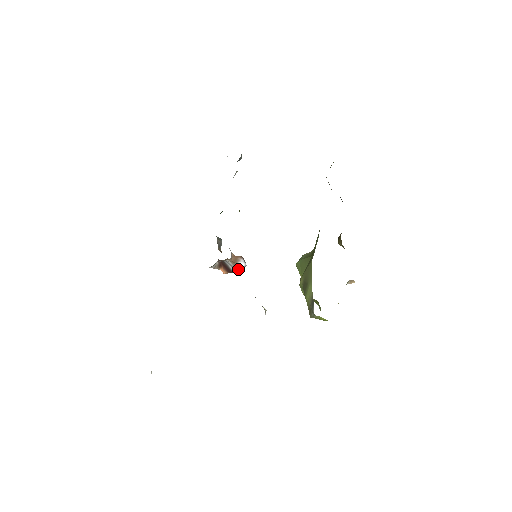
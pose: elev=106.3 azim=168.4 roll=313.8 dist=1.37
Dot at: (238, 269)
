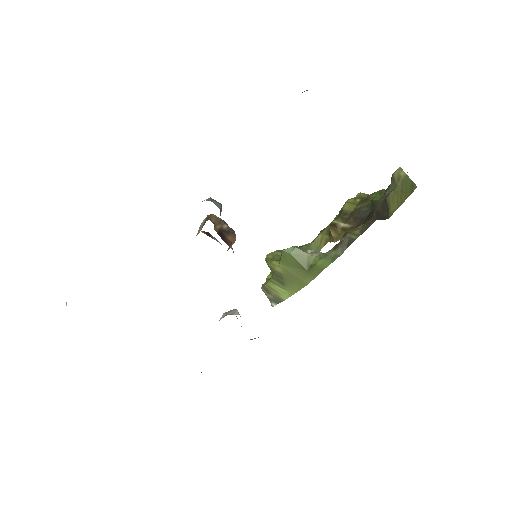
Dot at: occluded
